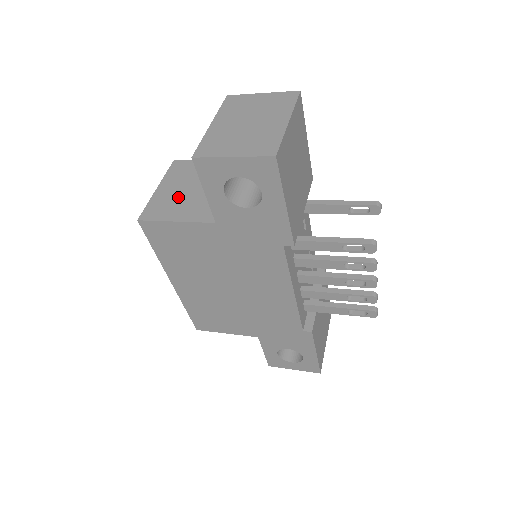
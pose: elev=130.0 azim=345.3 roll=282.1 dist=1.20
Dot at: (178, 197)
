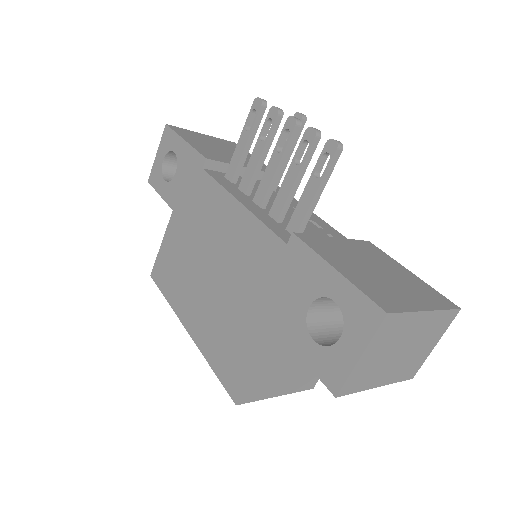
Dot at: occluded
